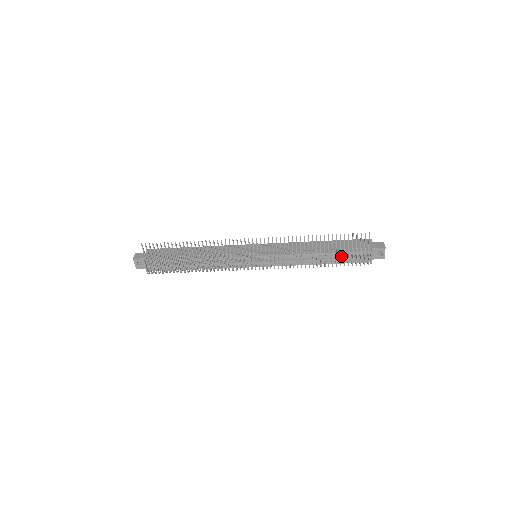
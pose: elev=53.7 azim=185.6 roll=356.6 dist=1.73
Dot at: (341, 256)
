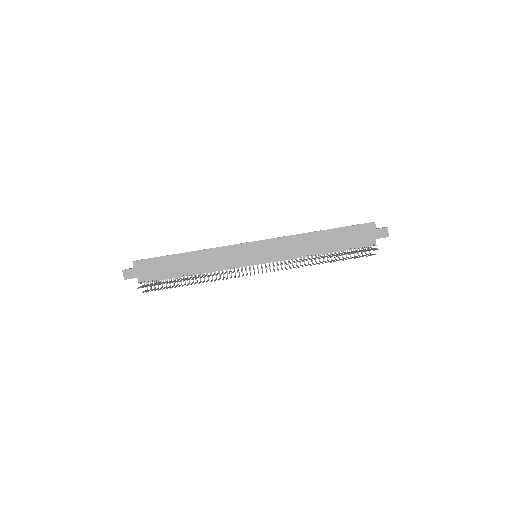
Dot at: (344, 249)
